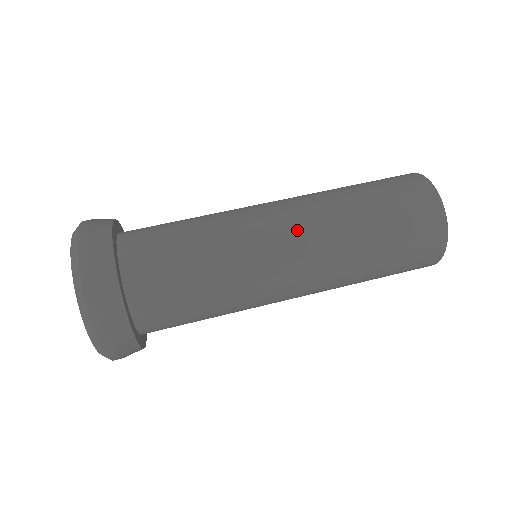
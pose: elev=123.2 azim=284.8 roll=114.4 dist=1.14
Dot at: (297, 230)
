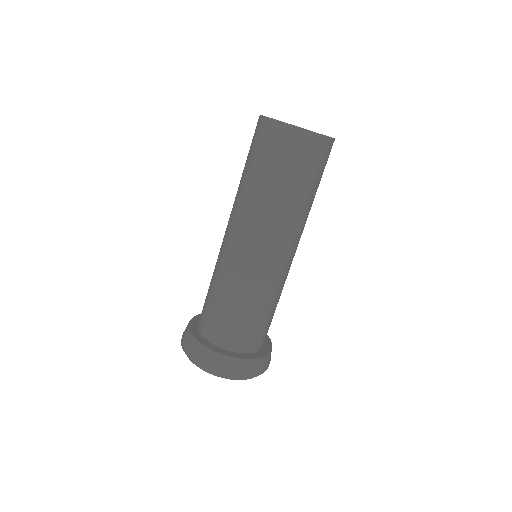
Dot at: (262, 242)
